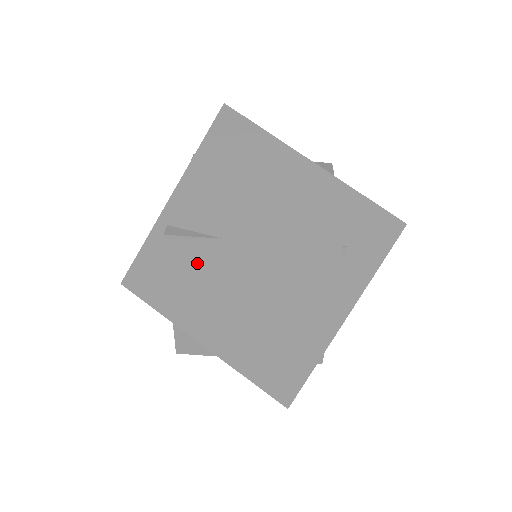
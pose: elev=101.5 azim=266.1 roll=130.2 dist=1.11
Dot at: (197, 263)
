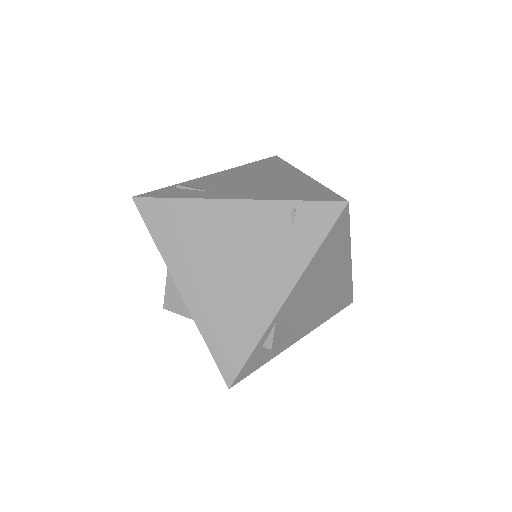
Dot at: (184, 197)
